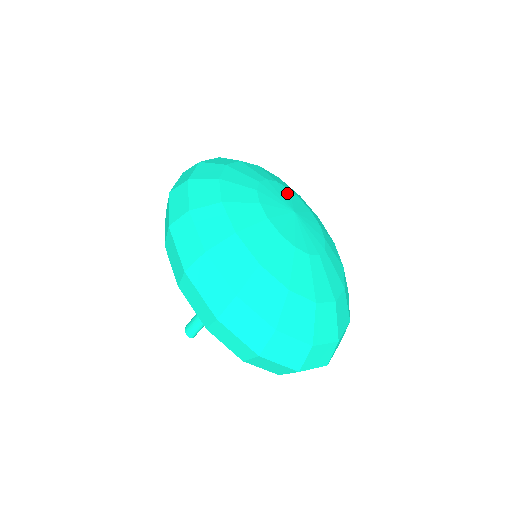
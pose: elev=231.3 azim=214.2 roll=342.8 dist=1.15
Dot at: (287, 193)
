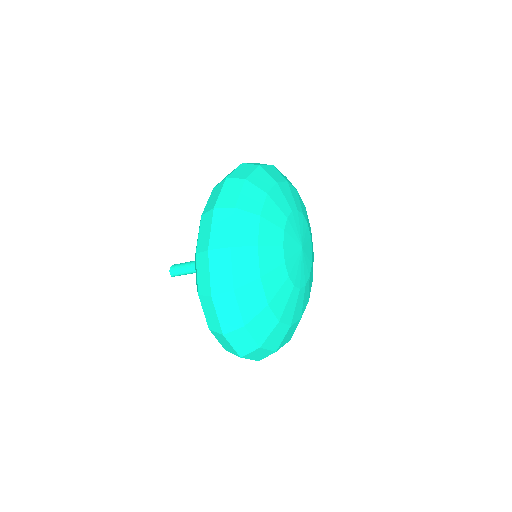
Dot at: (305, 228)
